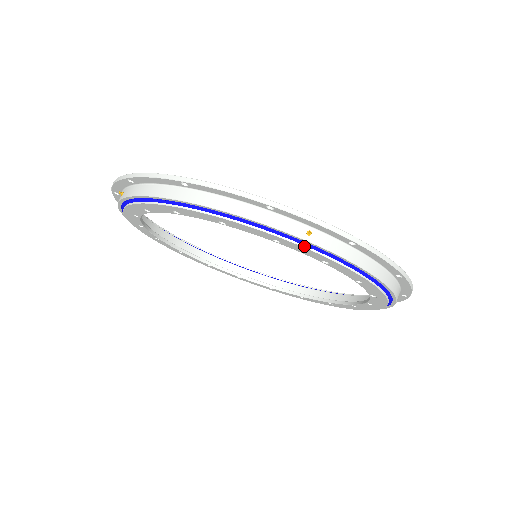
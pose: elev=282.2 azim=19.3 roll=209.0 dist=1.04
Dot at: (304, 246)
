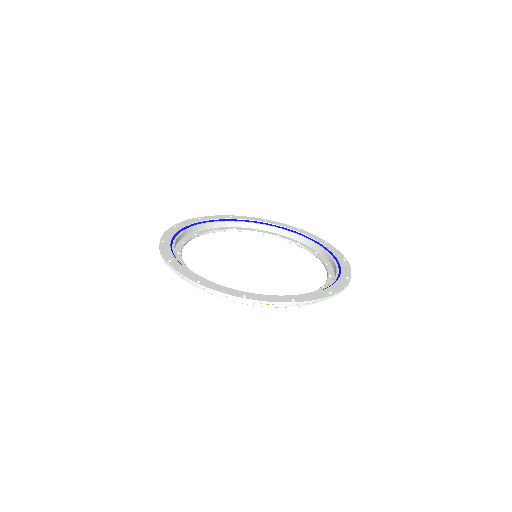
Dot at: (267, 306)
